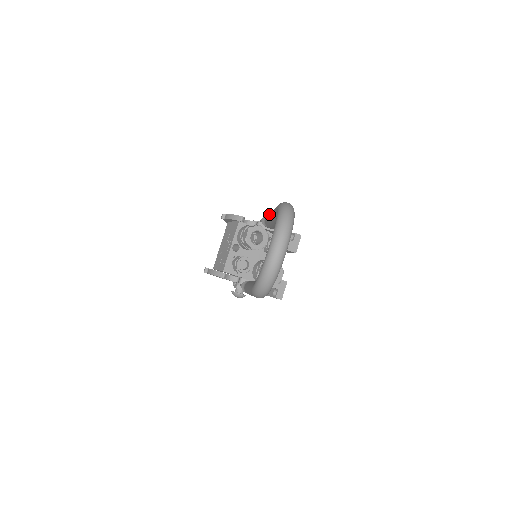
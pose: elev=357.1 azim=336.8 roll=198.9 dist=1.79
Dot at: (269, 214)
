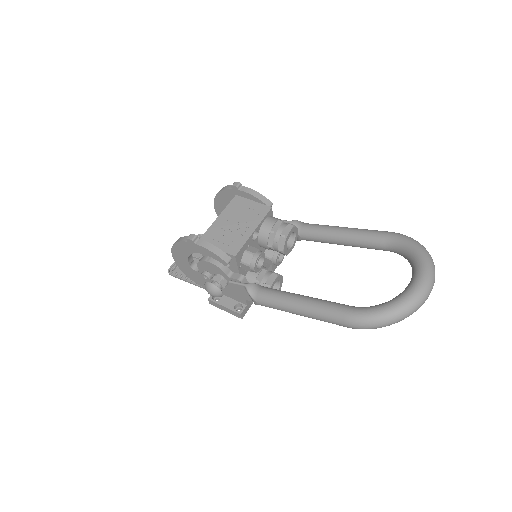
Dot at: (328, 226)
